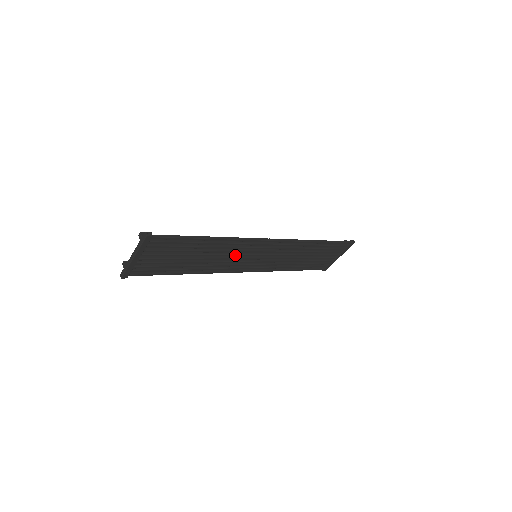
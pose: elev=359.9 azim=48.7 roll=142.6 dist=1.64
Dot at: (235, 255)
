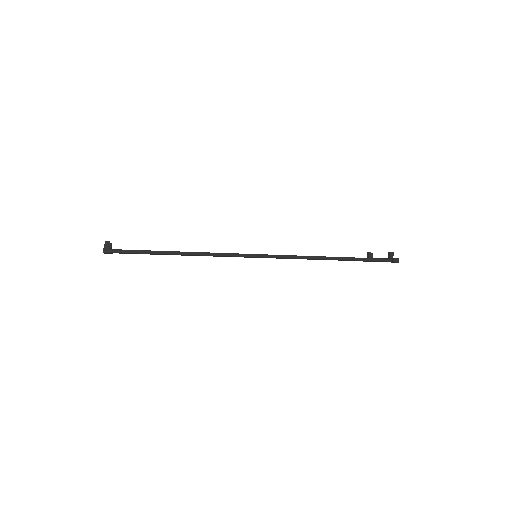
Dot at: occluded
